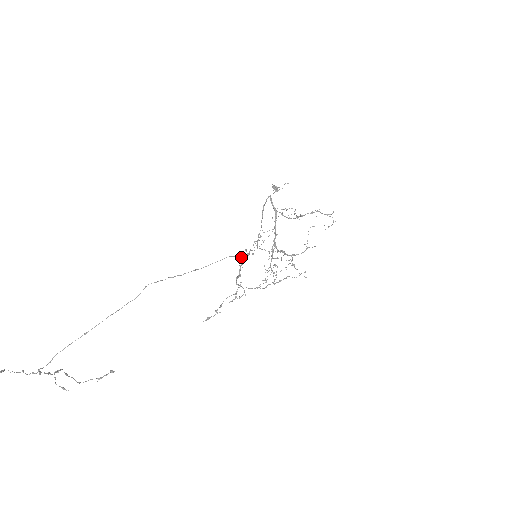
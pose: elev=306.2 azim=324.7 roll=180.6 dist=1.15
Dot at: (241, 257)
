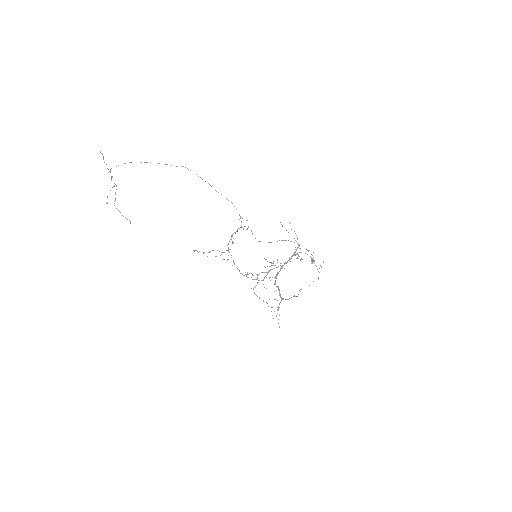
Dot at: (239, 214)
